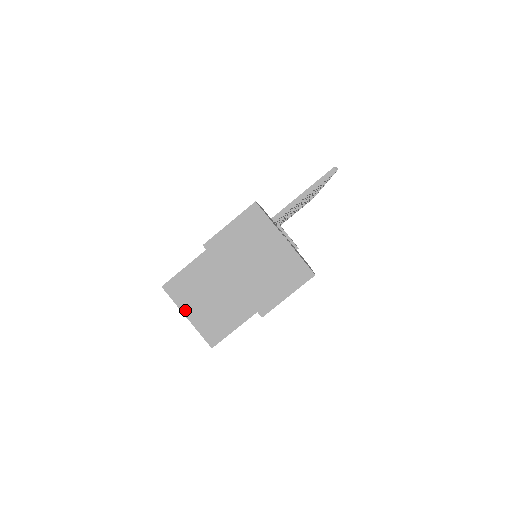
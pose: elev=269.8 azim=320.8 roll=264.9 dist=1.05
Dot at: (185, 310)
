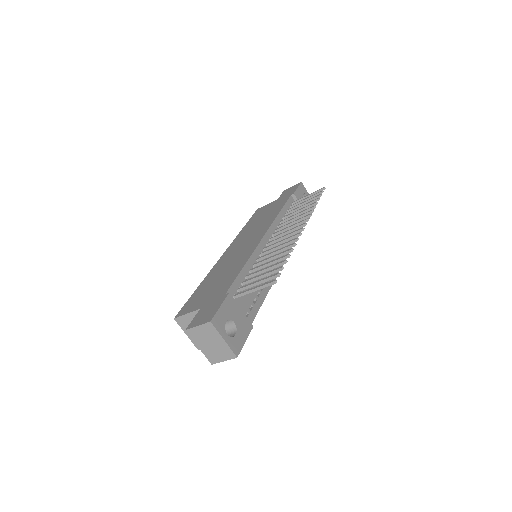
Dot at: (185, 331)
